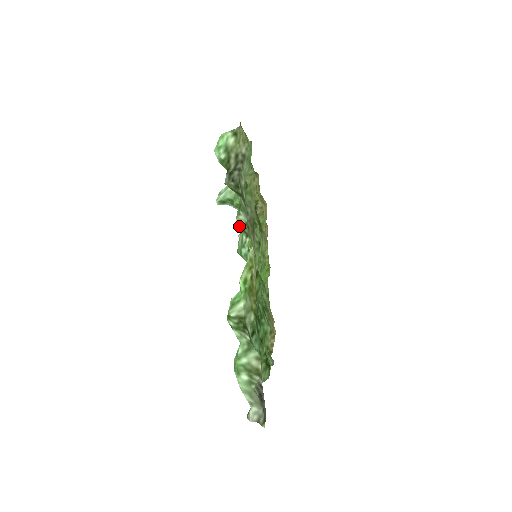
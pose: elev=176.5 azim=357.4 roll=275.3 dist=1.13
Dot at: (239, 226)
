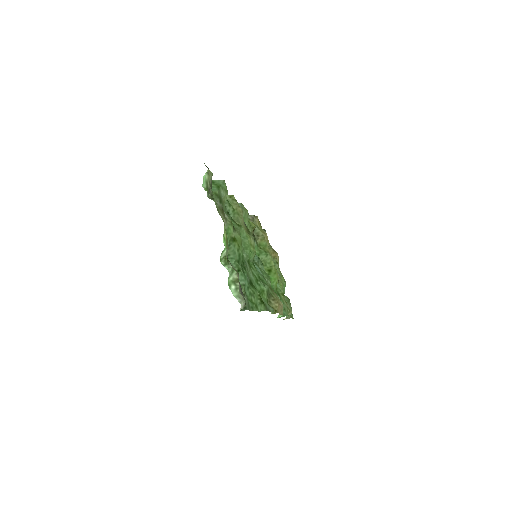
Dot at: occluded
